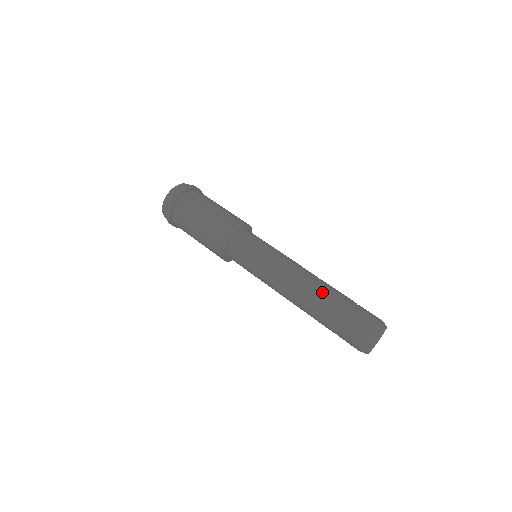
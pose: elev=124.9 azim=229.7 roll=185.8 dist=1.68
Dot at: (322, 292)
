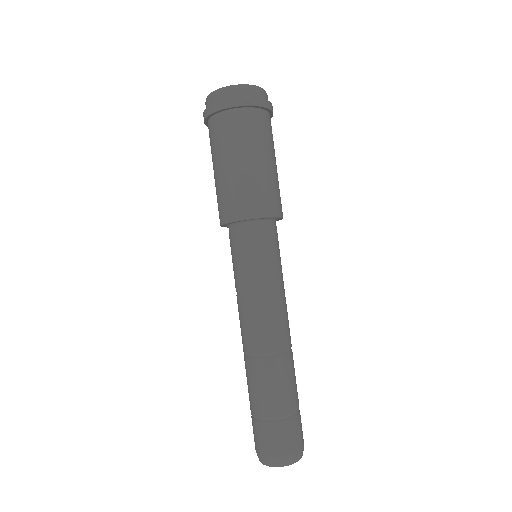
Dot at: (260, 375)
